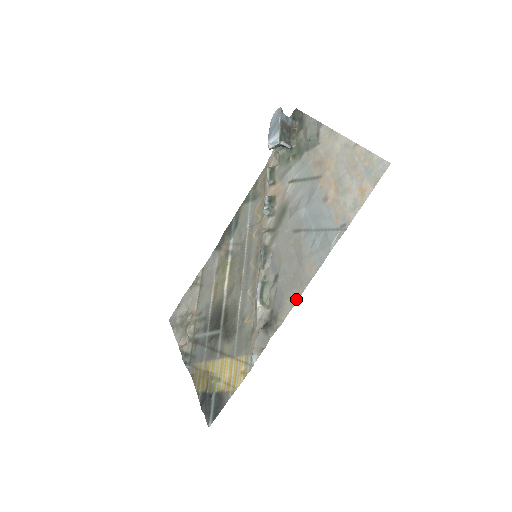
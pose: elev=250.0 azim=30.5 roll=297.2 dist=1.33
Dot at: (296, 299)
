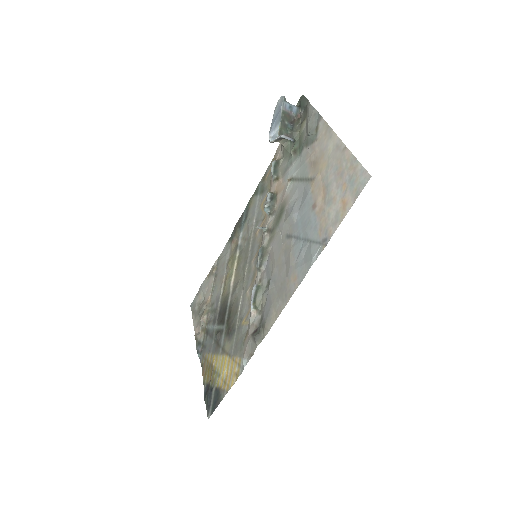
Dot at: (280, 311)
